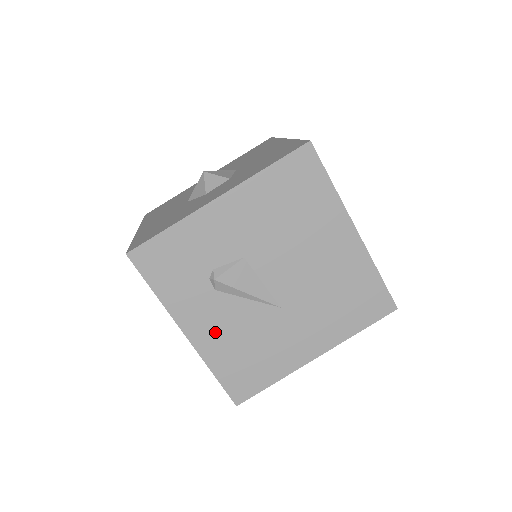
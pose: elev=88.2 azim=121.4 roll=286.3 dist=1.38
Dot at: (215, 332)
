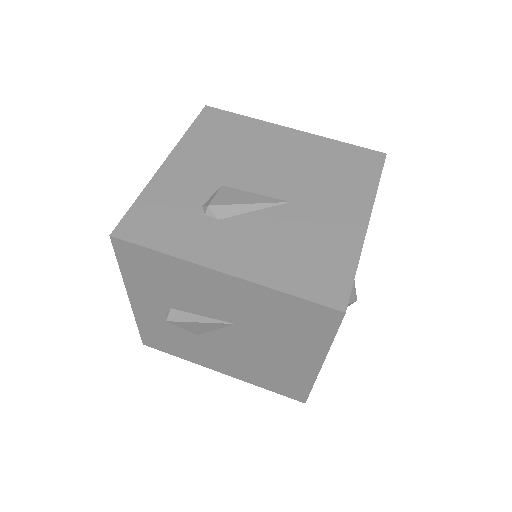
Dot at: (250, 253)
